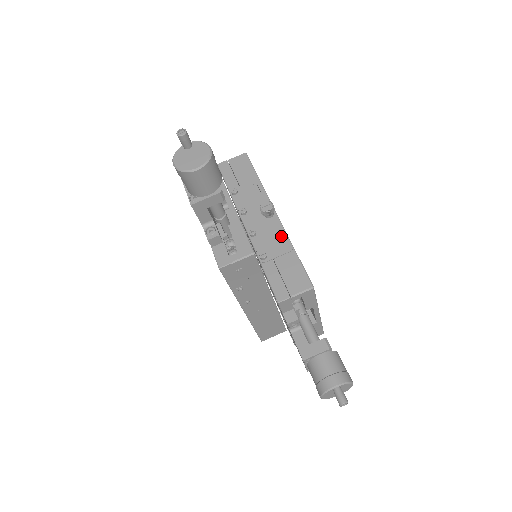
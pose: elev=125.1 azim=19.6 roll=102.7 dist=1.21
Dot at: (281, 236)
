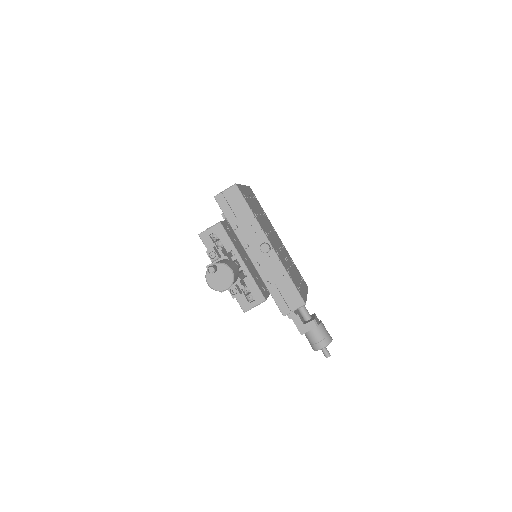
Dot at: (278, 266)
